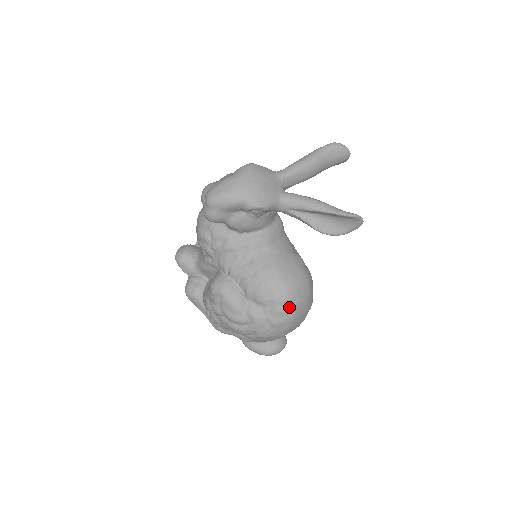
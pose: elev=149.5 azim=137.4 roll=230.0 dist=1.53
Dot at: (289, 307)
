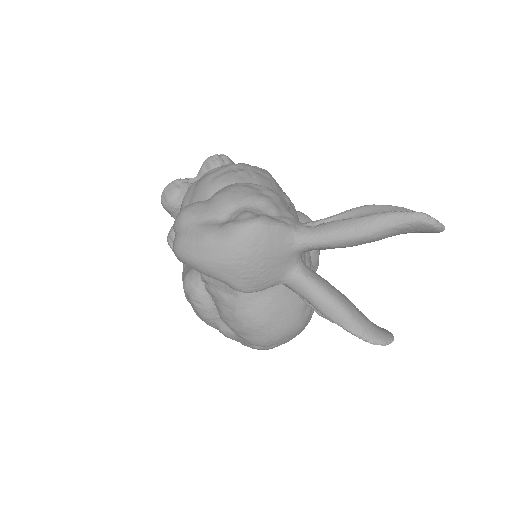
Dot at: (264, 348)
